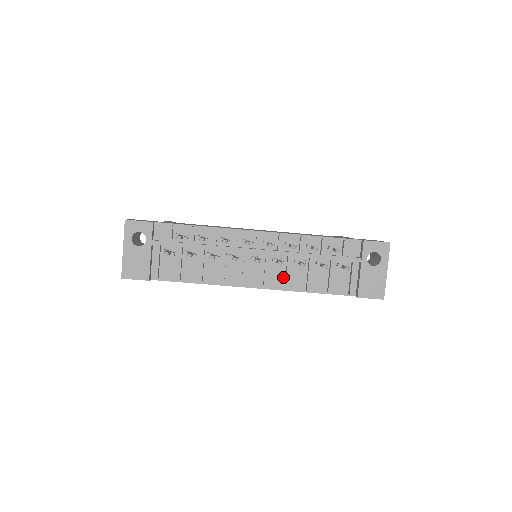
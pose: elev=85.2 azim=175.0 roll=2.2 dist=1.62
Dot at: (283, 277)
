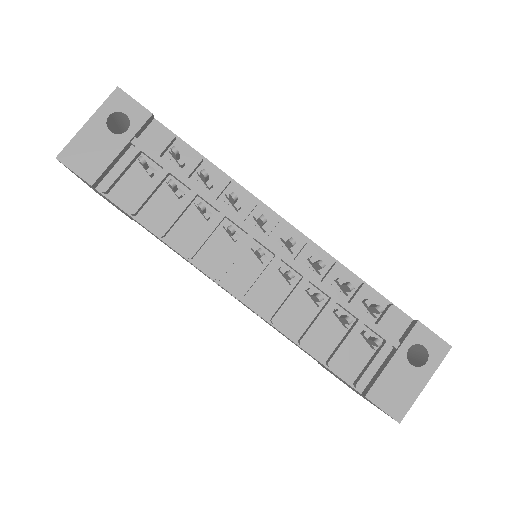
Dot at: (278, 302)
